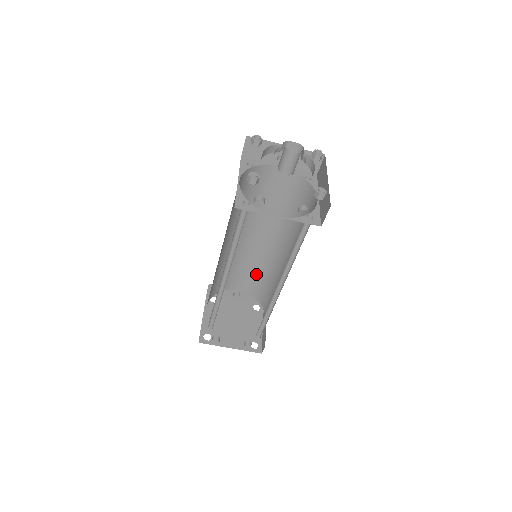
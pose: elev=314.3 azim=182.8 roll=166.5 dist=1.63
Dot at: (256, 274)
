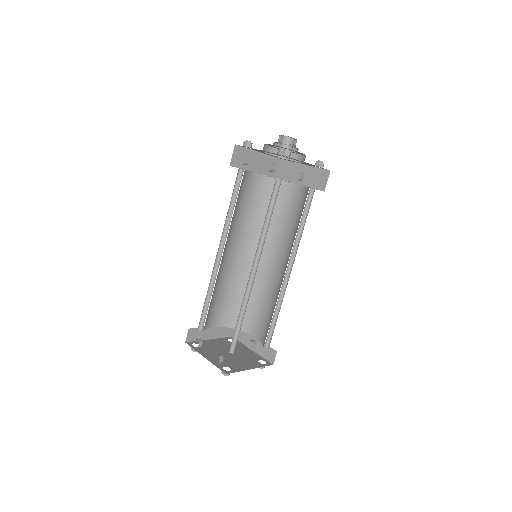
Dot at: (269, 312)
